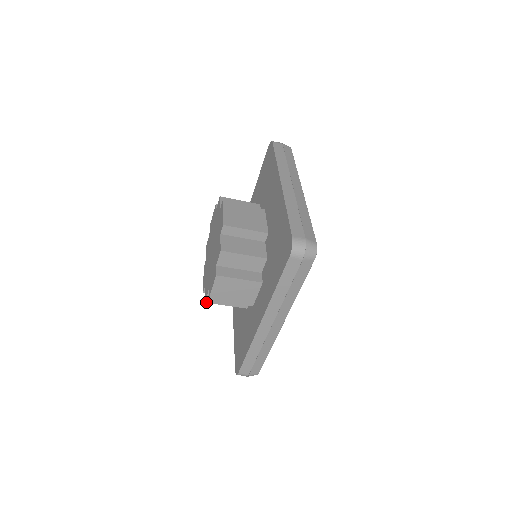
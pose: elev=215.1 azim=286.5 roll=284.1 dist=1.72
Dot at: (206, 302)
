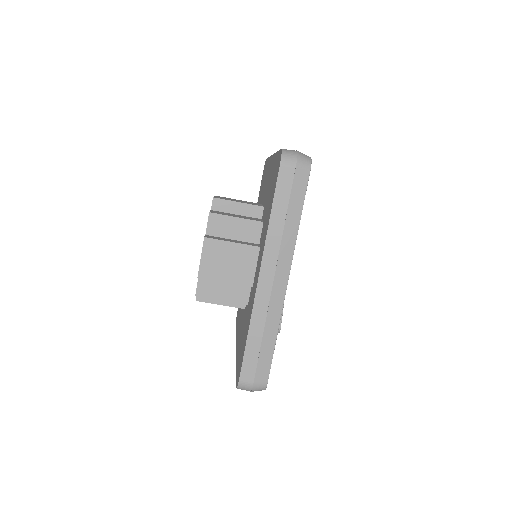
Dot at: (197, 295)
